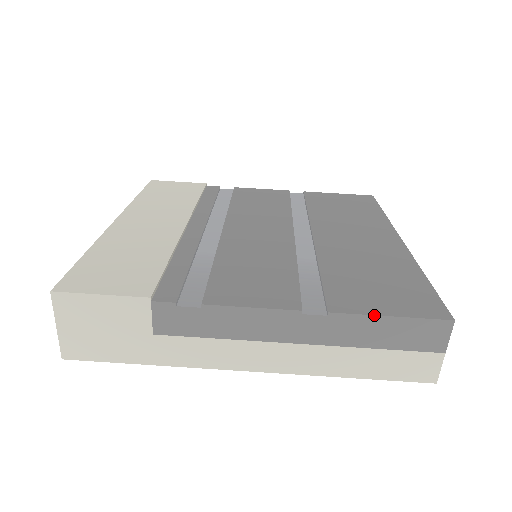
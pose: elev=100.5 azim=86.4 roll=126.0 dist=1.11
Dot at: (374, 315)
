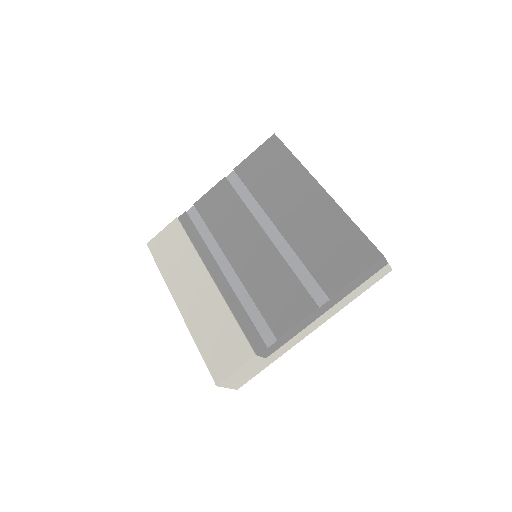
Dot at: (349, 283)
